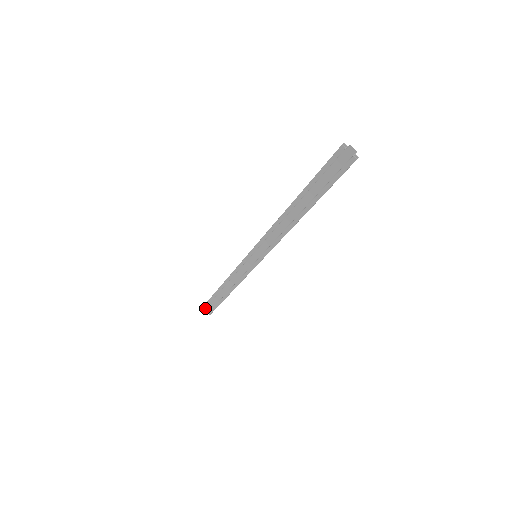
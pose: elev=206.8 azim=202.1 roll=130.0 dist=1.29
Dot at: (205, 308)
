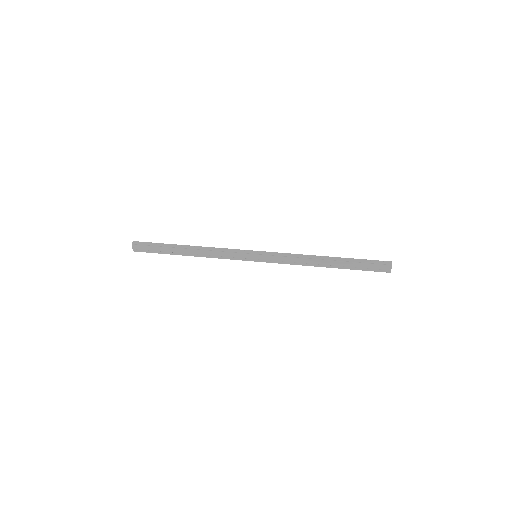
Dot at: (137, 245)
